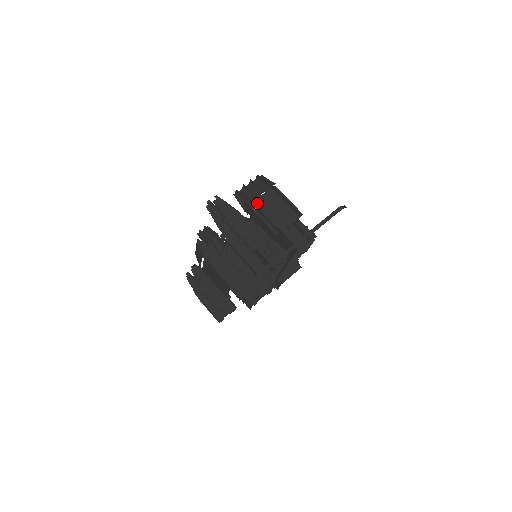
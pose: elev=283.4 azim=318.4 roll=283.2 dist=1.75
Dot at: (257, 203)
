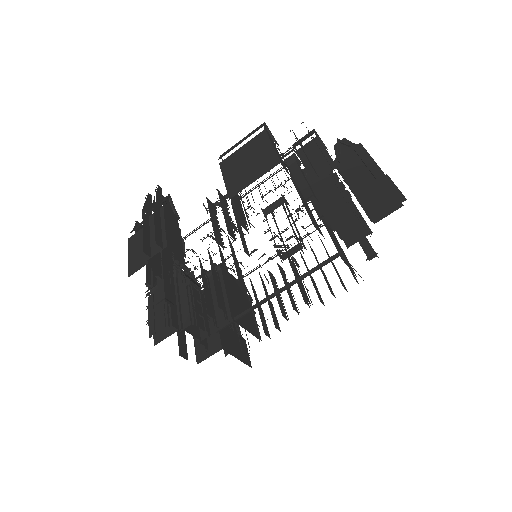
Dot at: occluded
